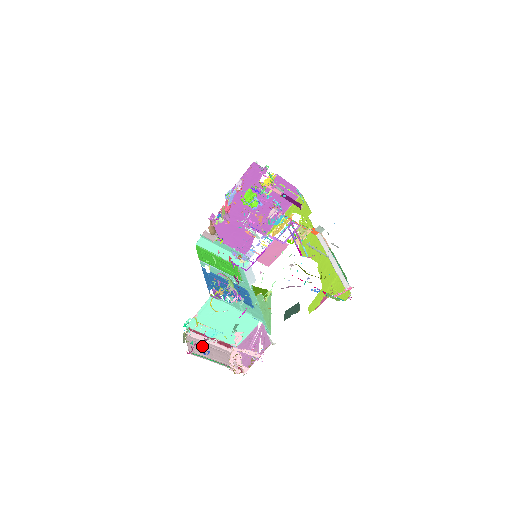
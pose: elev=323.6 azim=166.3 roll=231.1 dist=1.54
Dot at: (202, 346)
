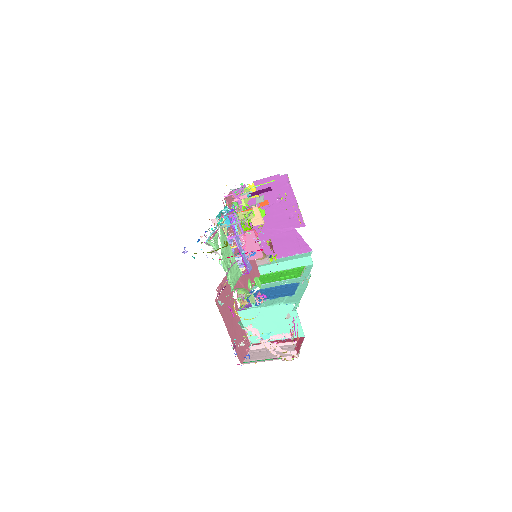
Dot at: (263, 353)
